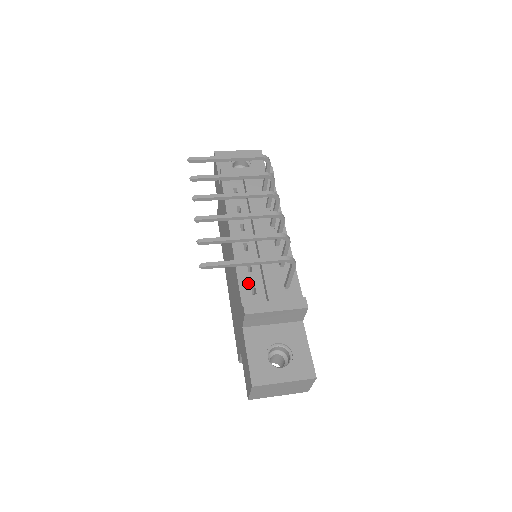
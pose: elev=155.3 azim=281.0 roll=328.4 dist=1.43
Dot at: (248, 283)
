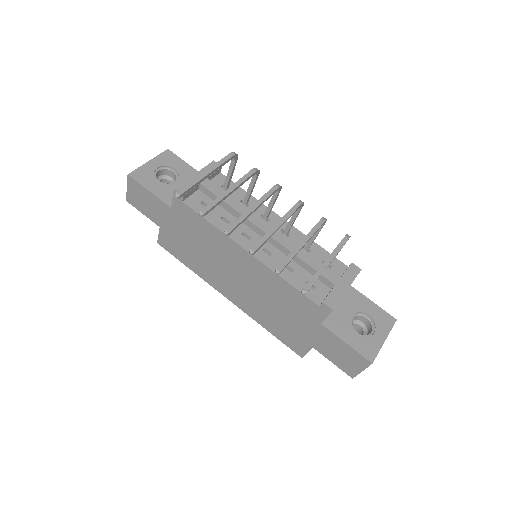
Dot at: (302, 282)
